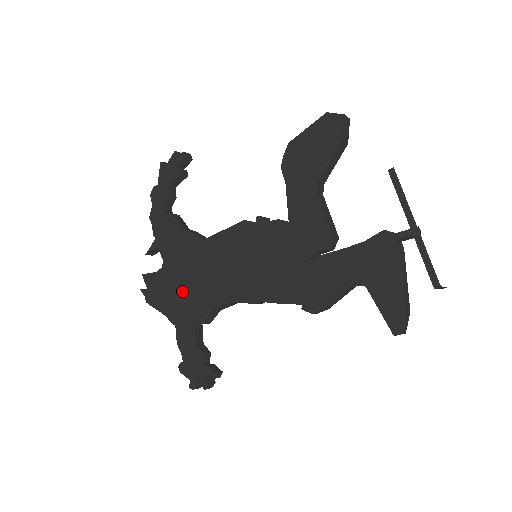
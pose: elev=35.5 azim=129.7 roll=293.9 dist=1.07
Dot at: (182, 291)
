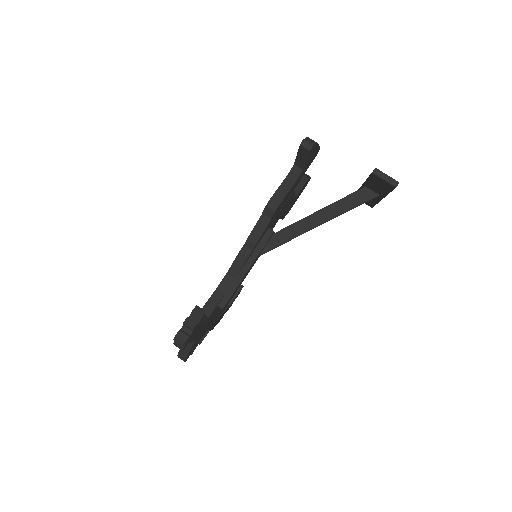
Dot at: occluded
